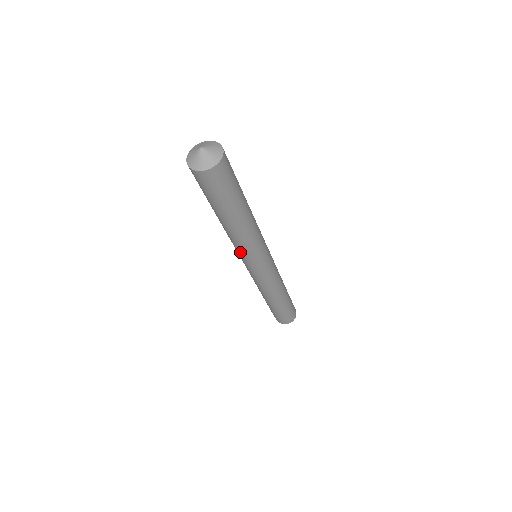
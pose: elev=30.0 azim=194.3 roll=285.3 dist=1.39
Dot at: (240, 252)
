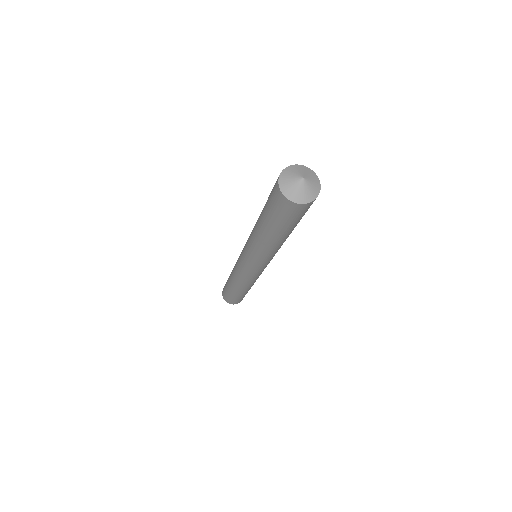
Dot at: (247, 244)
